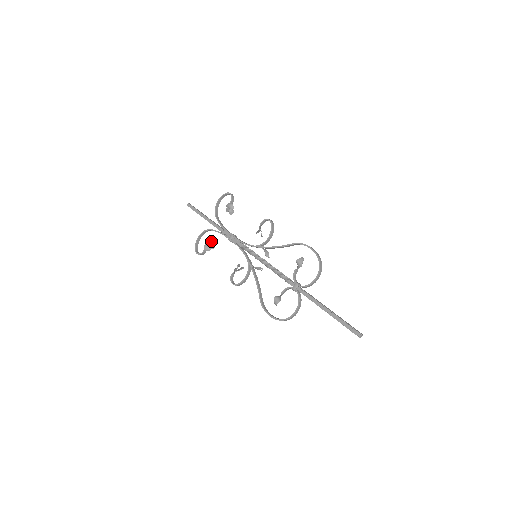
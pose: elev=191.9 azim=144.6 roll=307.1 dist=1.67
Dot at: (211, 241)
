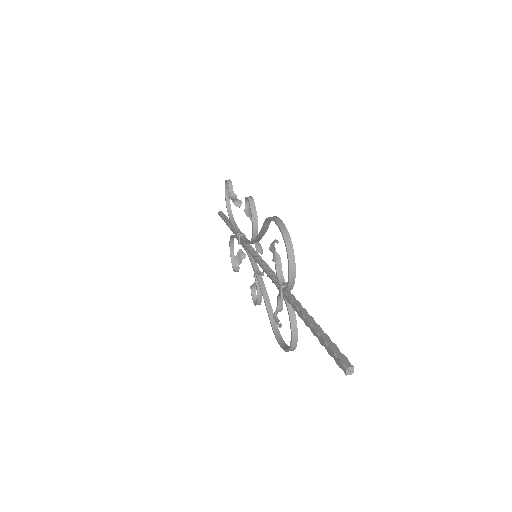
Dot at: (241, 250)
